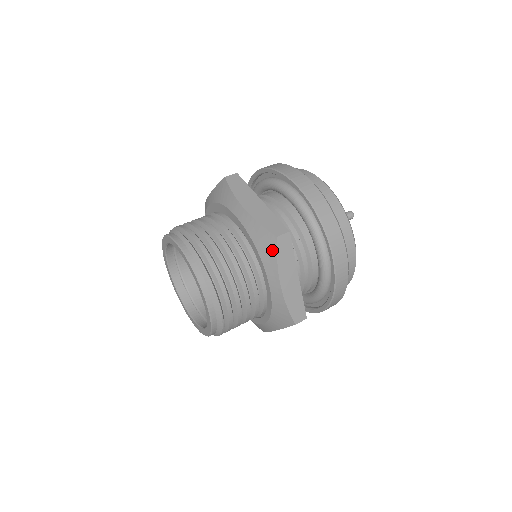
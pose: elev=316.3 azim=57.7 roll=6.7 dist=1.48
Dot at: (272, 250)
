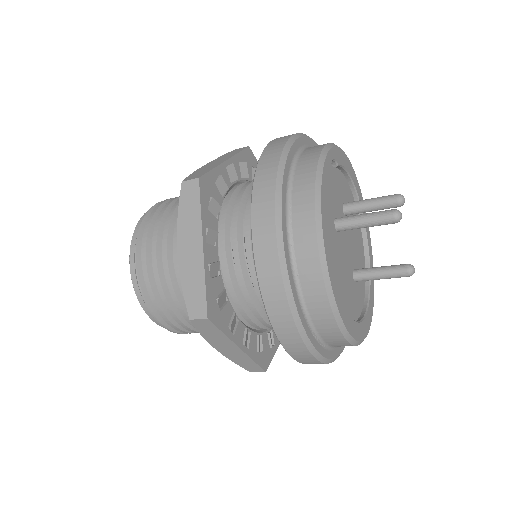
Dot at: (180, 201)
